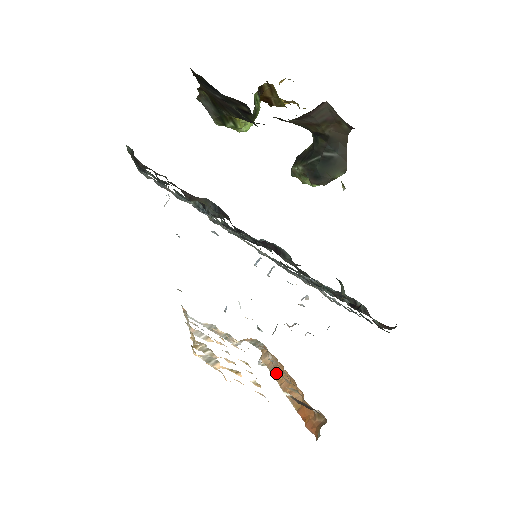
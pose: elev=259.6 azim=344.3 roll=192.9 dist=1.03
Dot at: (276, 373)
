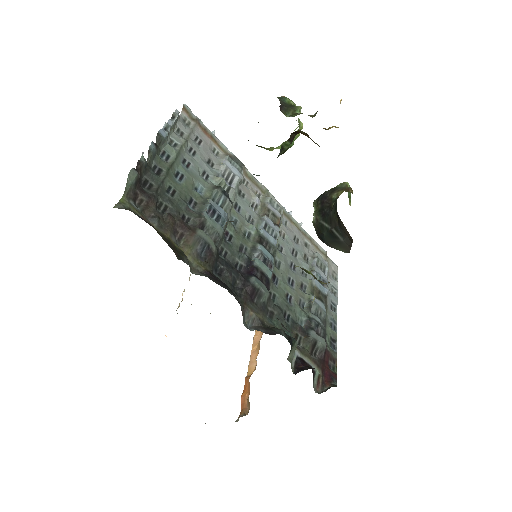
Dot at: occluded
